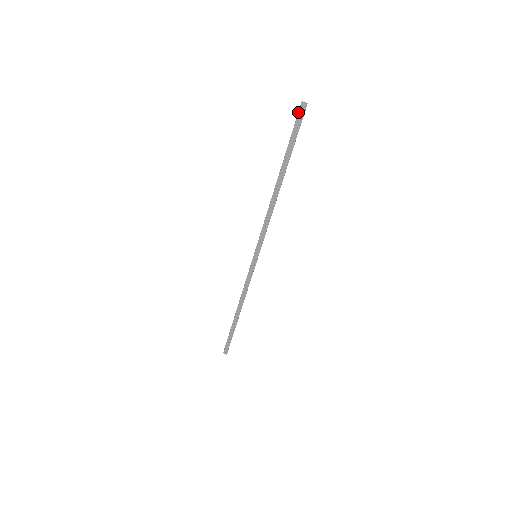
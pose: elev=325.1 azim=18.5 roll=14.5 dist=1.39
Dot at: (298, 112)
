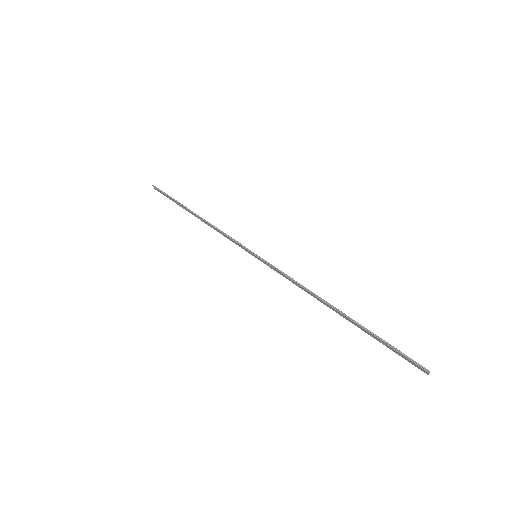
Dot at: (416, 364)
